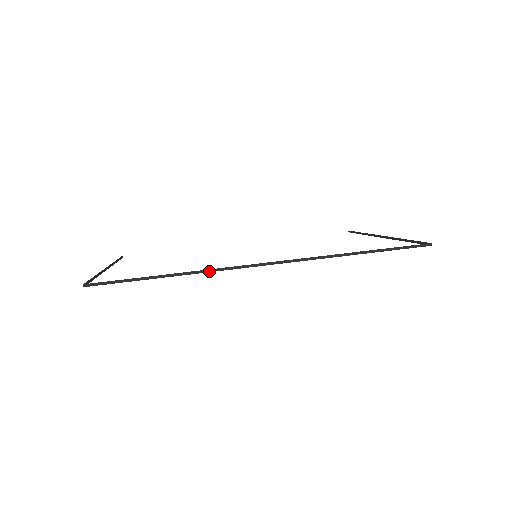
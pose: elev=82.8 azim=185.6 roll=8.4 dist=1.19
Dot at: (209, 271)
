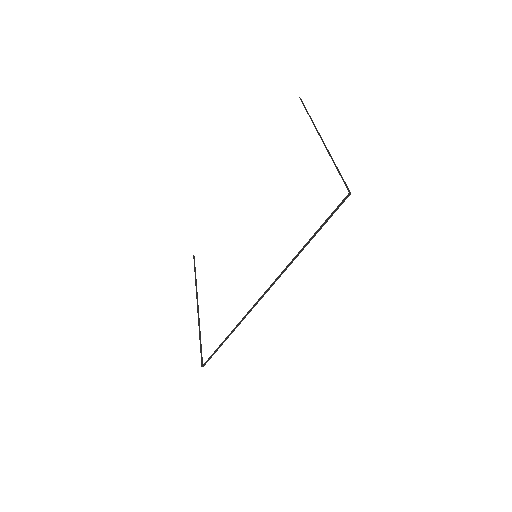
Dot at: (242, 320)
